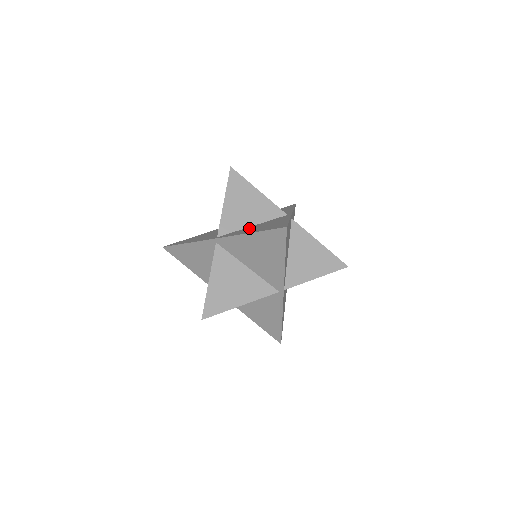
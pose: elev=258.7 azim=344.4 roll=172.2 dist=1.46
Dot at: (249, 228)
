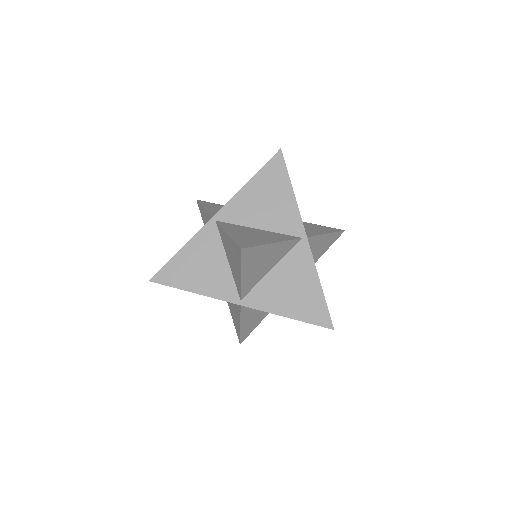
Dot at: occluded
